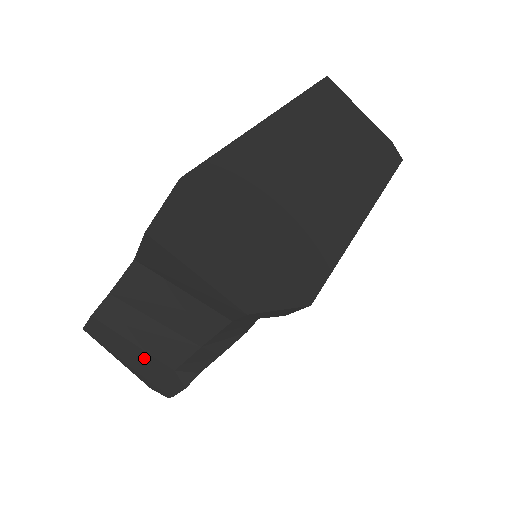
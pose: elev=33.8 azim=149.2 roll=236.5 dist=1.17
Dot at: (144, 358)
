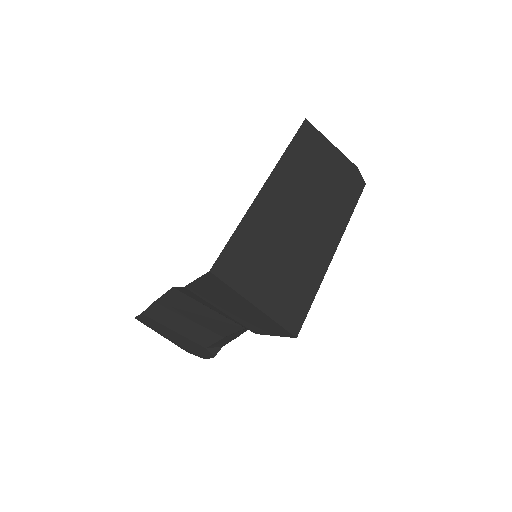
Dot at: (183, 339)
